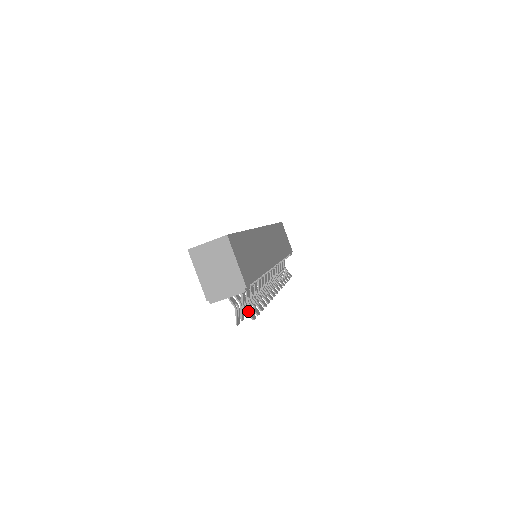
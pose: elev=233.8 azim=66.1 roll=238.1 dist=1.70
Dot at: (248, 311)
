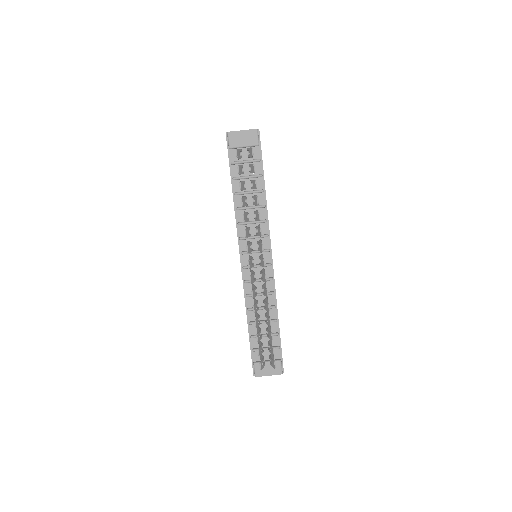
Dot at: (250, 149)
